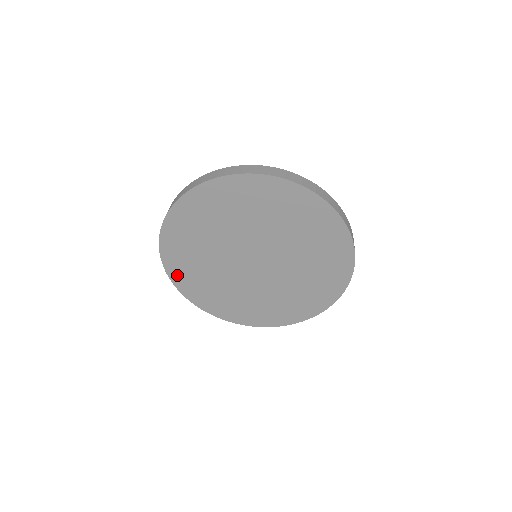
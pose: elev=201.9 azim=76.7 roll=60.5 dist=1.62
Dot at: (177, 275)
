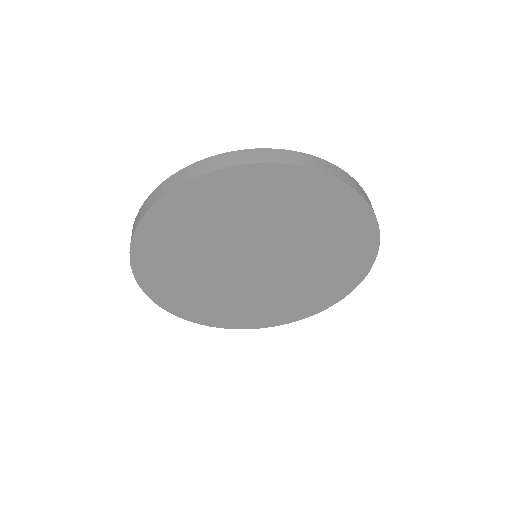
Dot at: (144, 256)
